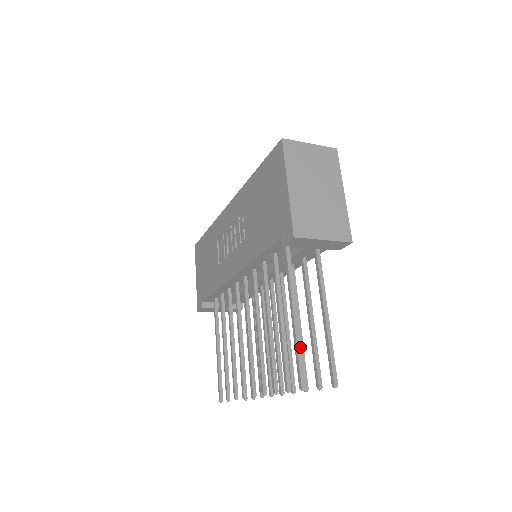
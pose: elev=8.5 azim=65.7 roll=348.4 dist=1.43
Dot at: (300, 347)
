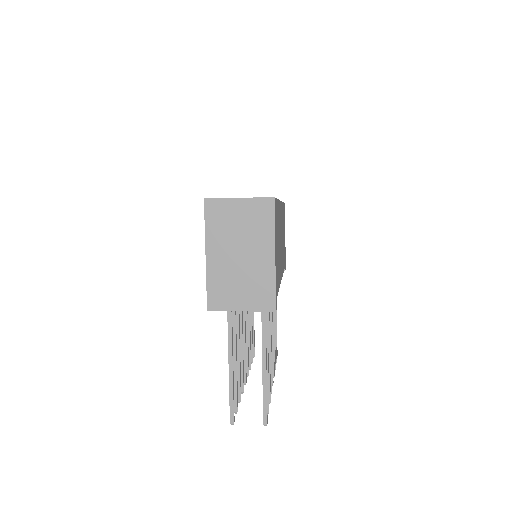
Dot at: (232, 391)
